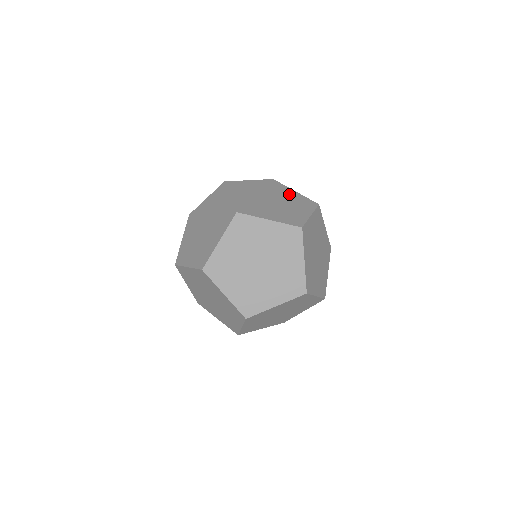
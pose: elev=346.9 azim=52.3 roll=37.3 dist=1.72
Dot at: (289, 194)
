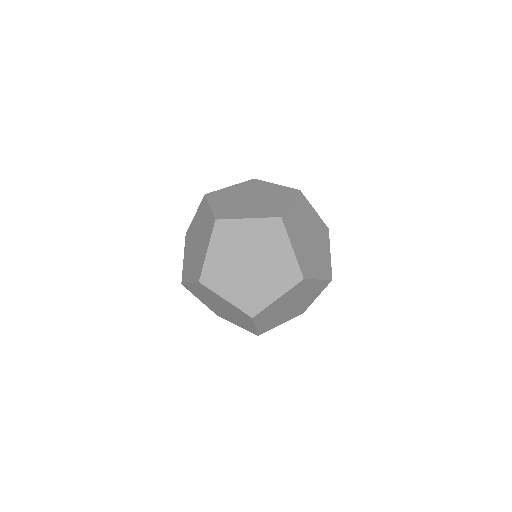
Dot at: (314, 219)
